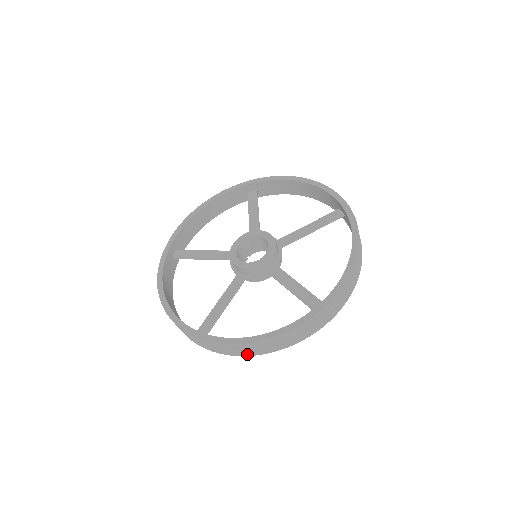
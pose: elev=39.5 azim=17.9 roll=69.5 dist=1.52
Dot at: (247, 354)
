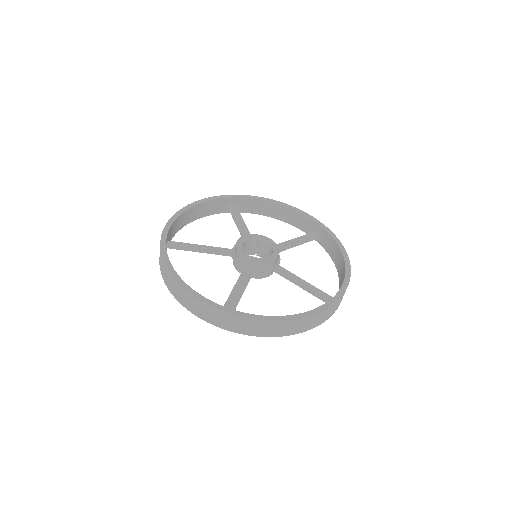
Dot at: (166, 281)
